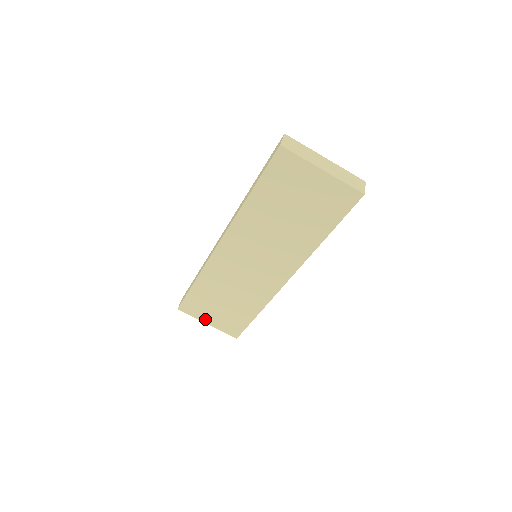
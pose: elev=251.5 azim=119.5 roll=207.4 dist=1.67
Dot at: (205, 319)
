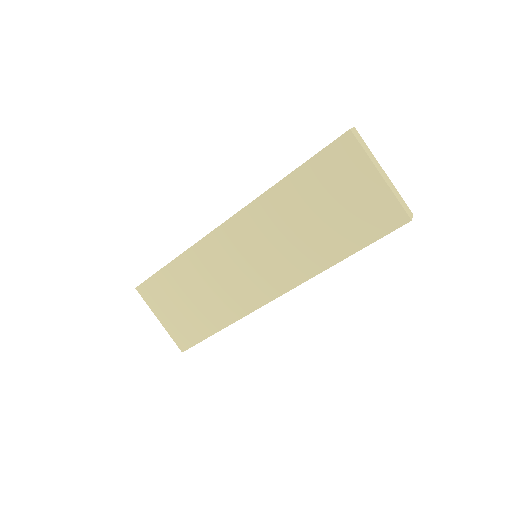
Dot at: (160, 313)
